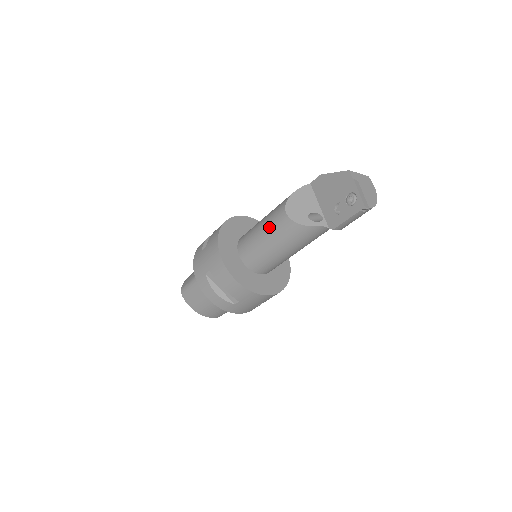
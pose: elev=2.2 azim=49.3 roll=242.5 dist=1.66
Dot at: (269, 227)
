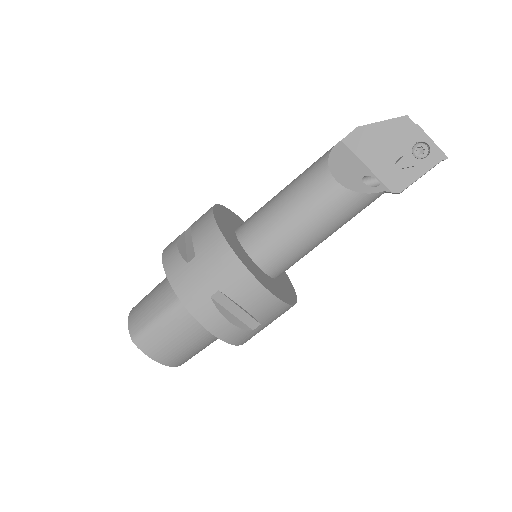
Dot at: (307, 206)
